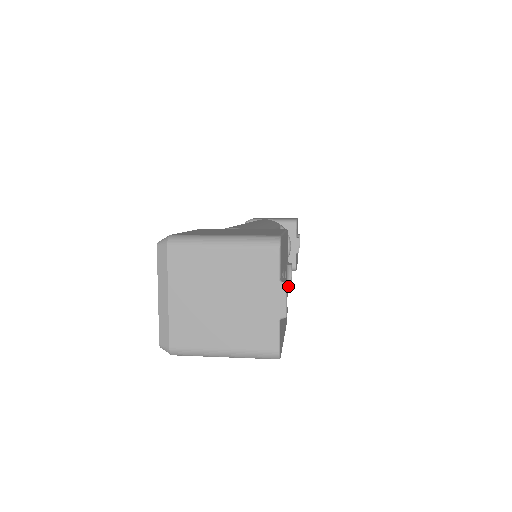
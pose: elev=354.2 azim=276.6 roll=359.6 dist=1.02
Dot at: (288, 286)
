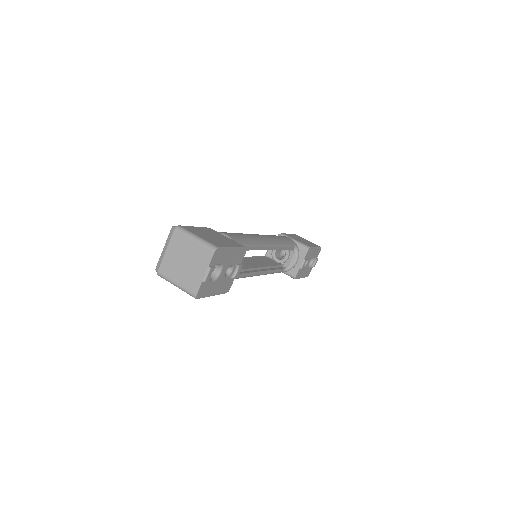
Dot at: (234, 275)
